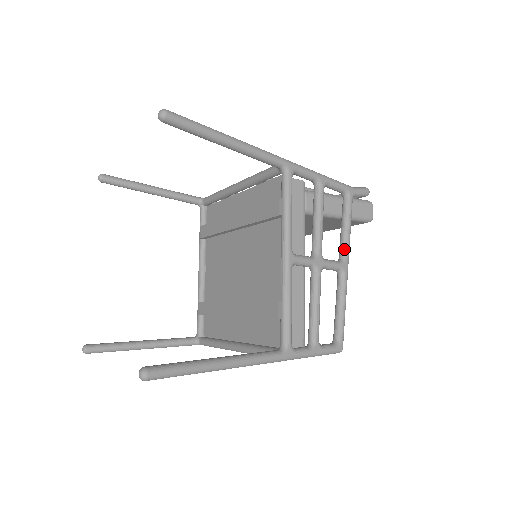
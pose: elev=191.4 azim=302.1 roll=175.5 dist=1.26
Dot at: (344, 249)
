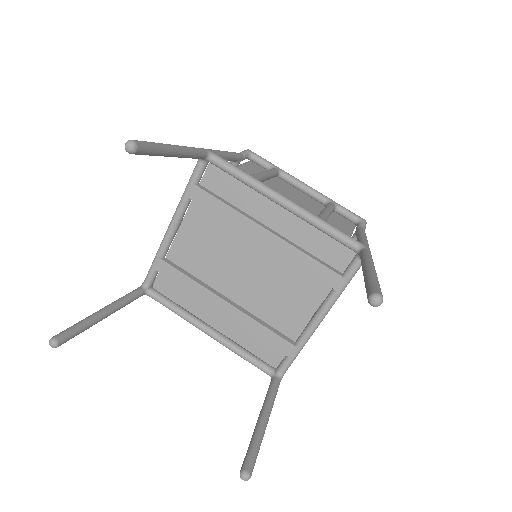
Dot at: occluded
